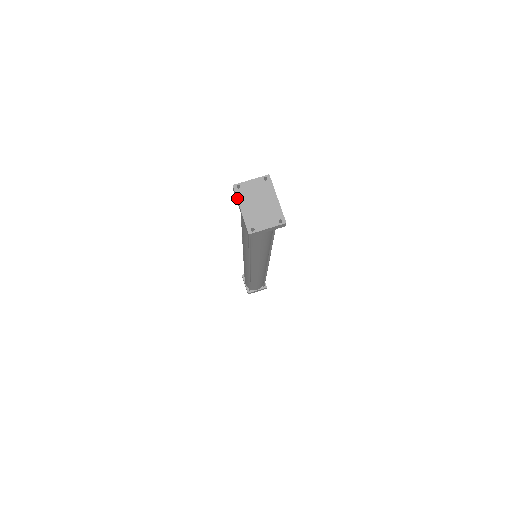
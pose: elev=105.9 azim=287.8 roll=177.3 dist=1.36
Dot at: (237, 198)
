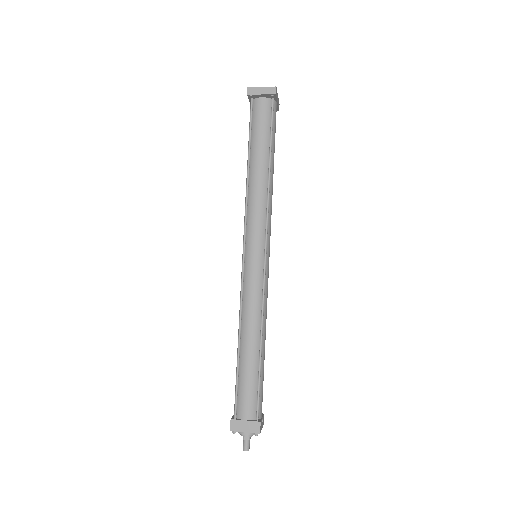
Dot at: occluded
